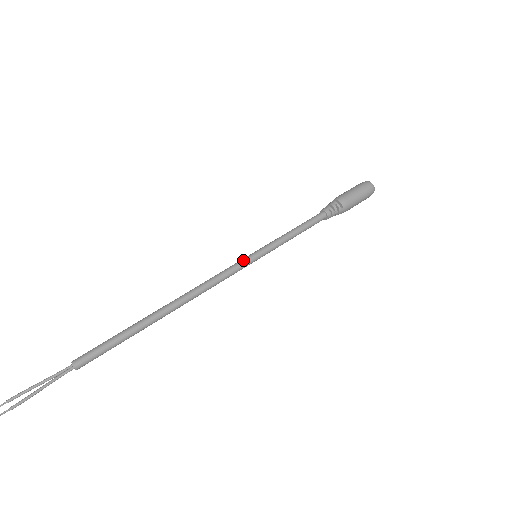
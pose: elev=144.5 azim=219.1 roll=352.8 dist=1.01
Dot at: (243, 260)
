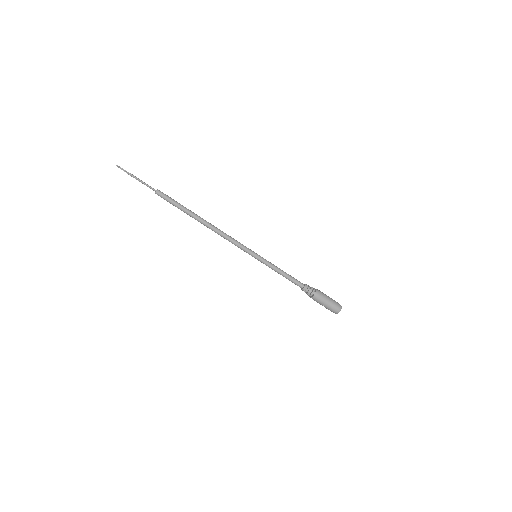
Dot at: (249, 249)
